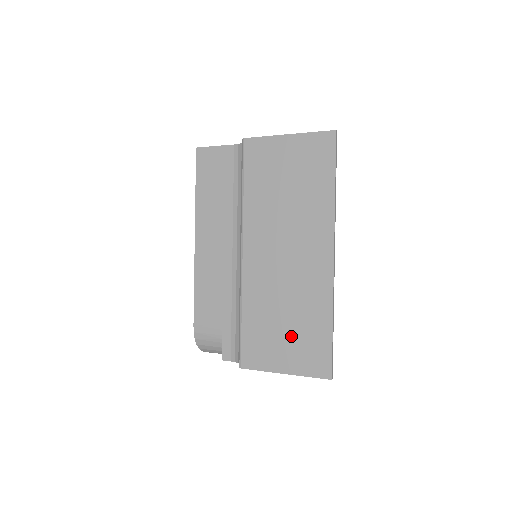
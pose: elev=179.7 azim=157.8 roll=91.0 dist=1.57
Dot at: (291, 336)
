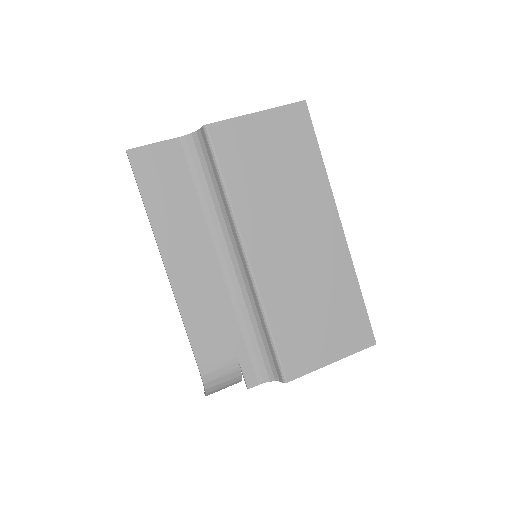
Dot at: (328, 322)
